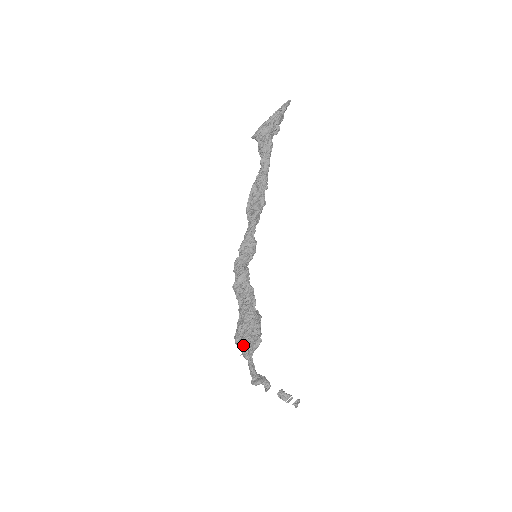
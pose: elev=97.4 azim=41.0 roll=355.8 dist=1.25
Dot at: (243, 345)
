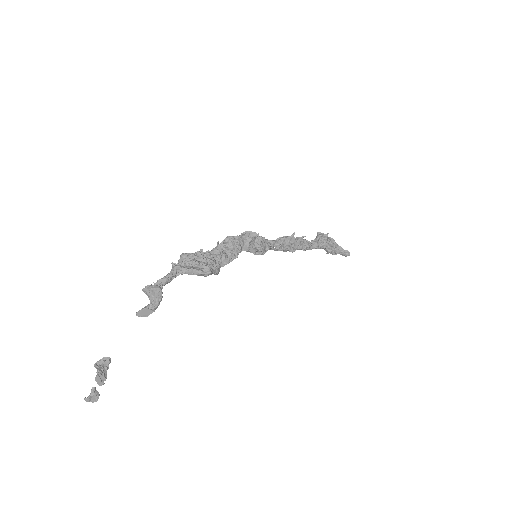
Dot at: (188, 259)
